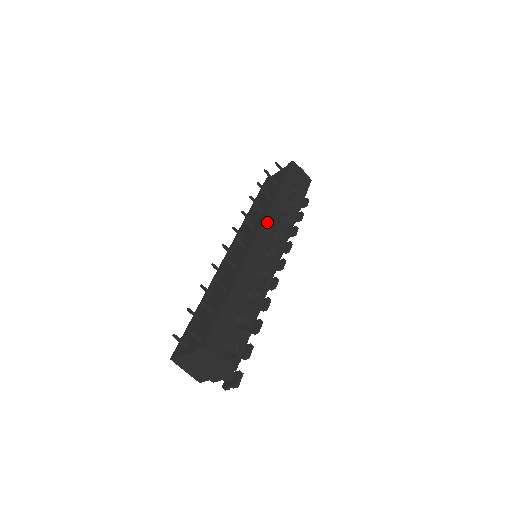
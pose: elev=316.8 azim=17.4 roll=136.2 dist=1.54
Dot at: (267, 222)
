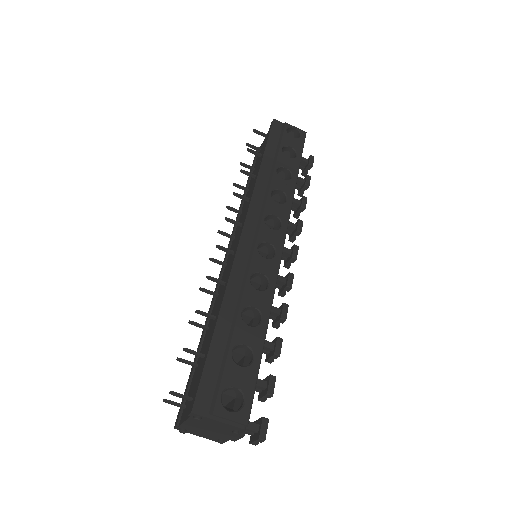
Dot at: (253, 211)
